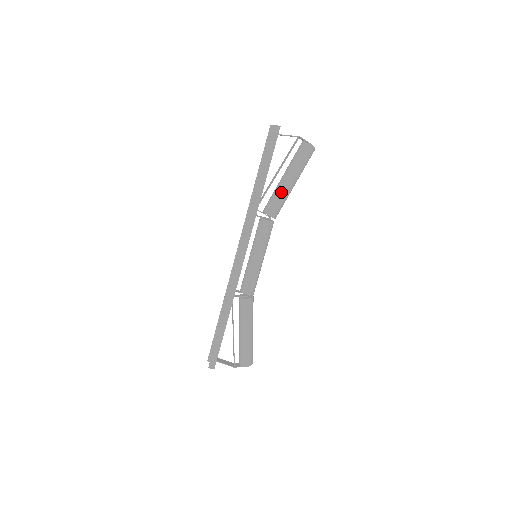
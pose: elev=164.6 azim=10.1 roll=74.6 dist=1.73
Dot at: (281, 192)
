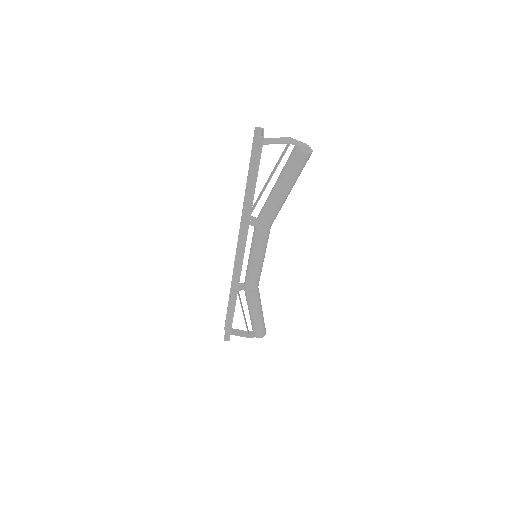
Dot at: (274, 203)
